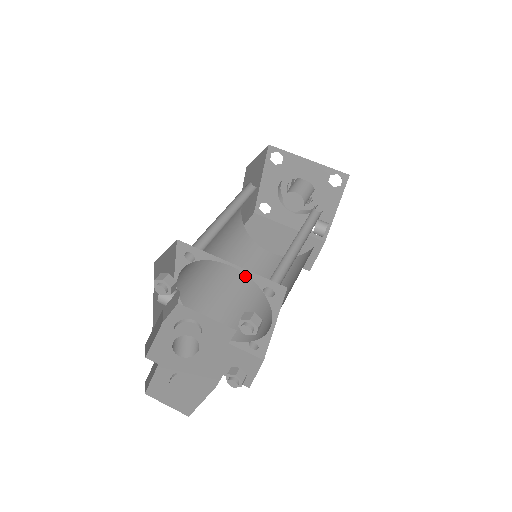
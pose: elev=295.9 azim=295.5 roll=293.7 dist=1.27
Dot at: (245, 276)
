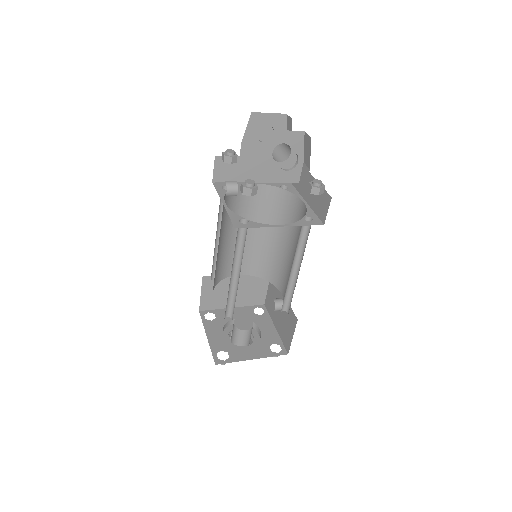
Dot at: occluded
